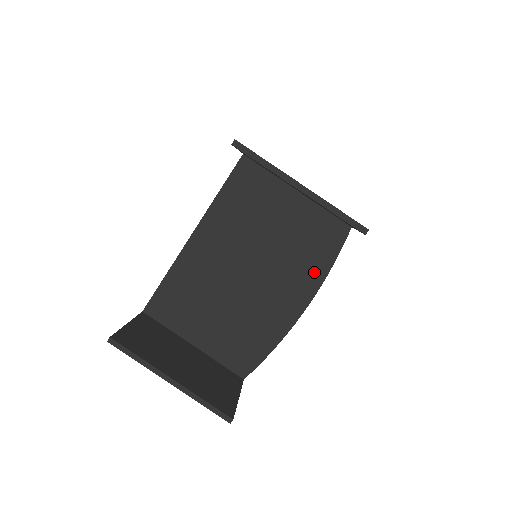
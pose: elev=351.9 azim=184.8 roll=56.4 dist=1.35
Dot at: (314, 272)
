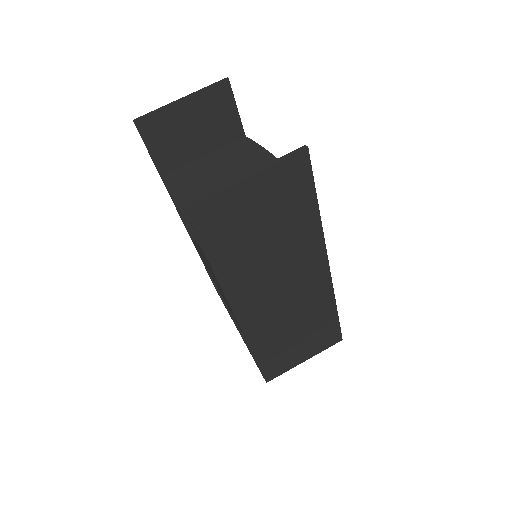
Dot at: (260, 156)
